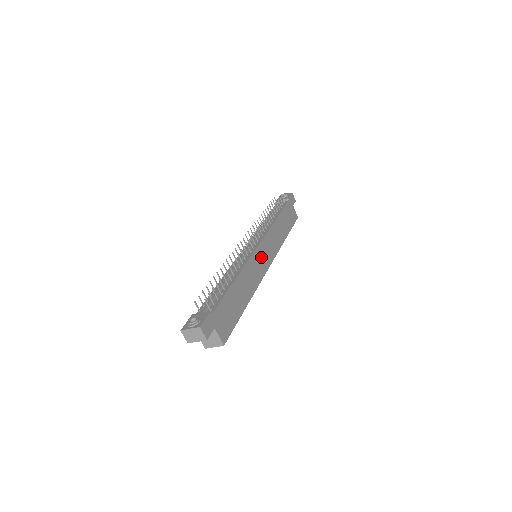
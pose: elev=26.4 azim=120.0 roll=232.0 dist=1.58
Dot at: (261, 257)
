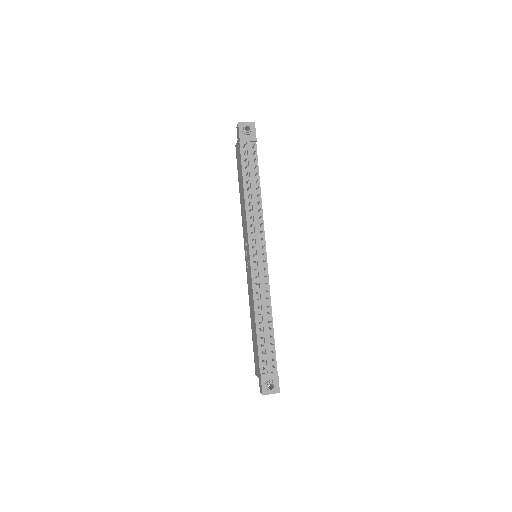
Dot at: occluded
